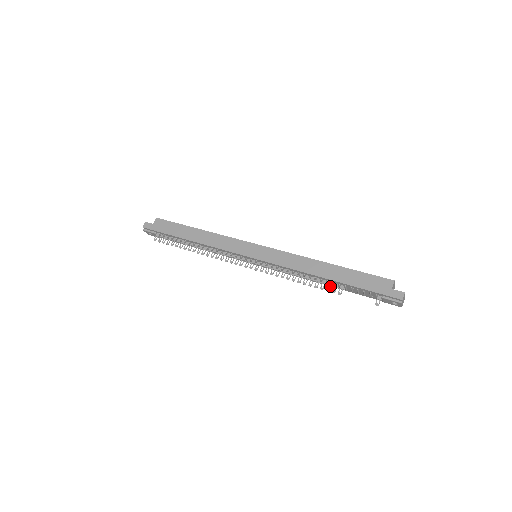
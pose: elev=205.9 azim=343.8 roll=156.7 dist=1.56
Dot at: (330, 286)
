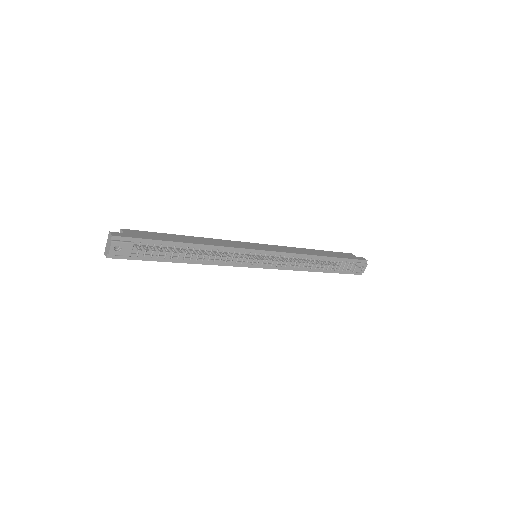
Dot at: (328, 263)
